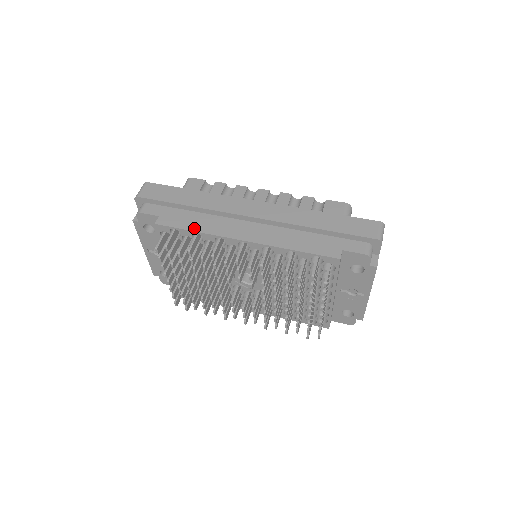
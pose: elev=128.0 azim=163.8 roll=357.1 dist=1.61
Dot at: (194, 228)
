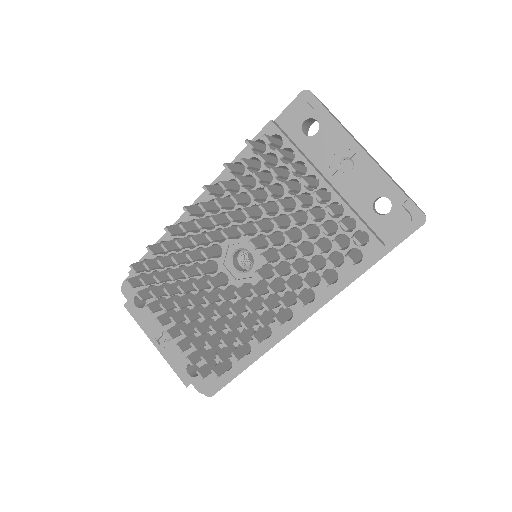
Dot at: occluded
